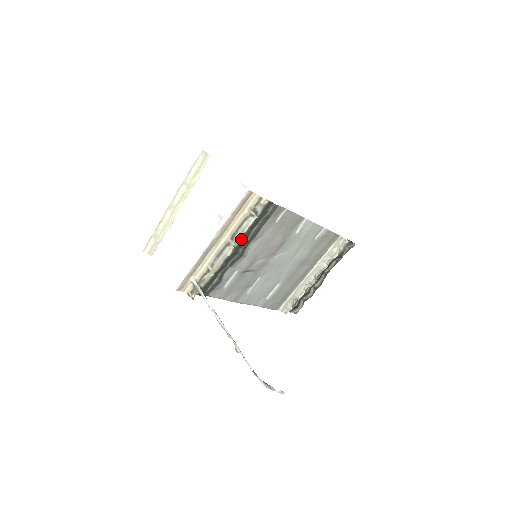
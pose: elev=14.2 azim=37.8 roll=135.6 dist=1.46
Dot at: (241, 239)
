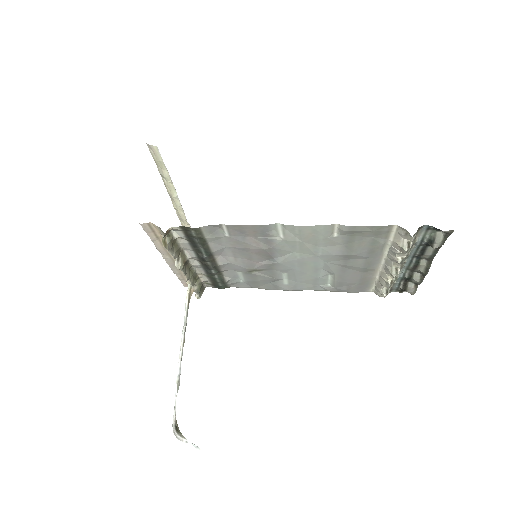
Dot at: (196, 255)
